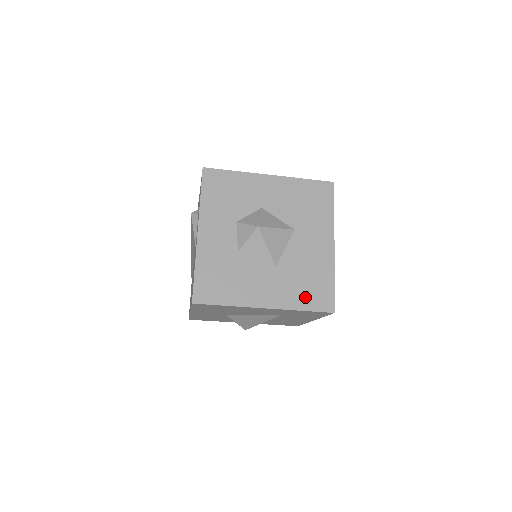
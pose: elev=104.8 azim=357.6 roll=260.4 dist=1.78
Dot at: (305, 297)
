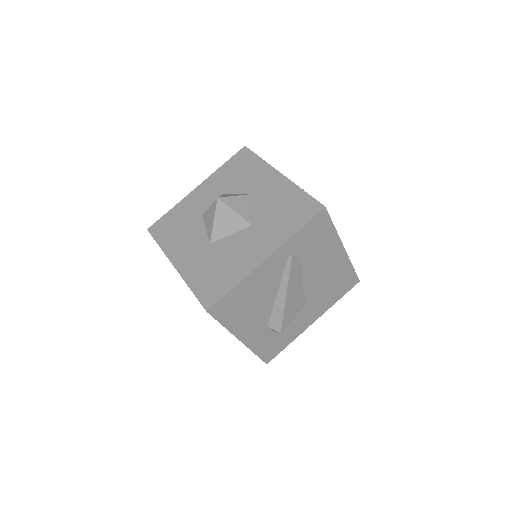
Dot at: (203, 281)
